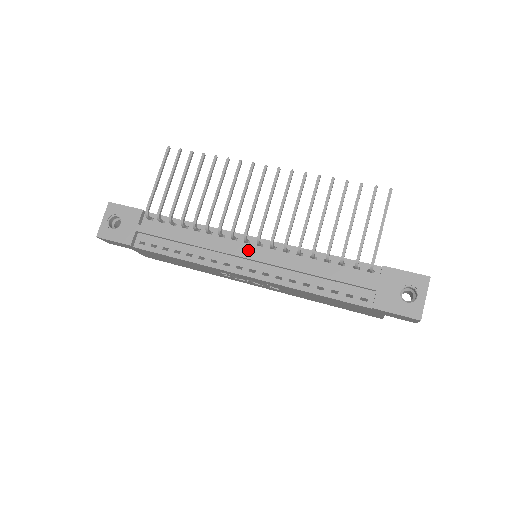
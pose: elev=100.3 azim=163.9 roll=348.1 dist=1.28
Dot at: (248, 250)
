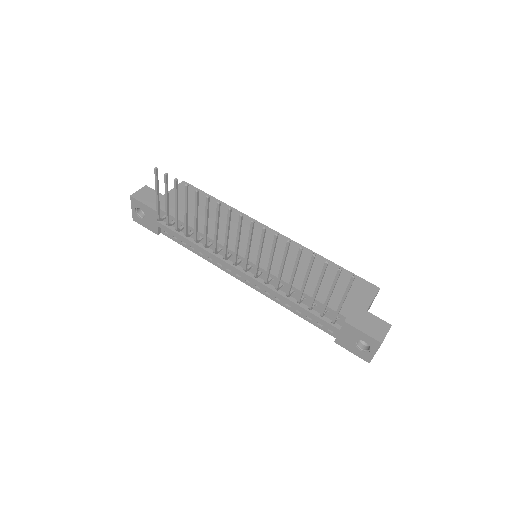
Dot at: (242, 266)
